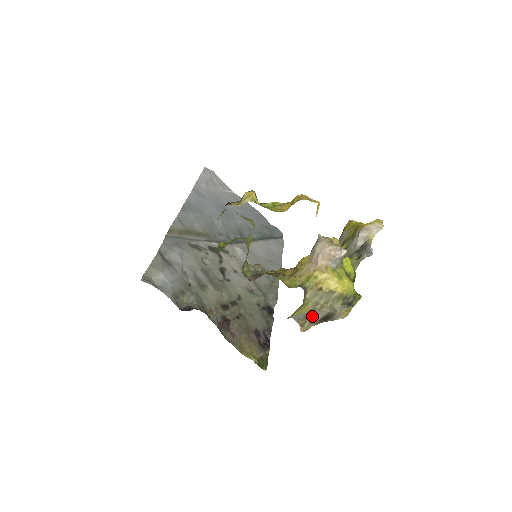
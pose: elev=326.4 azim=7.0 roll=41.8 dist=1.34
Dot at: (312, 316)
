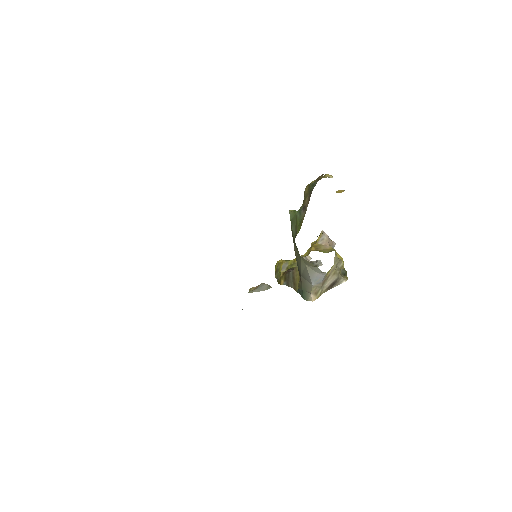
Dot at: (325, 283)
